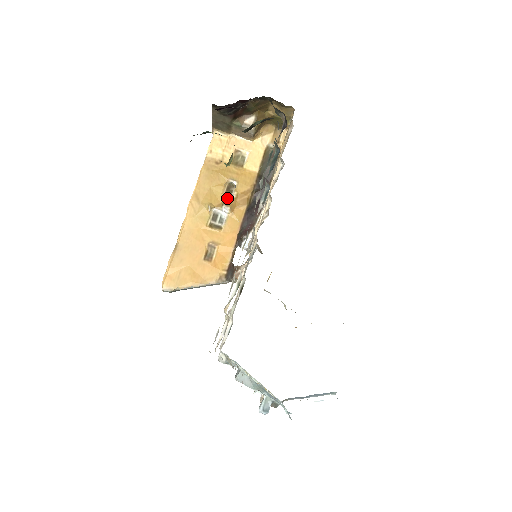
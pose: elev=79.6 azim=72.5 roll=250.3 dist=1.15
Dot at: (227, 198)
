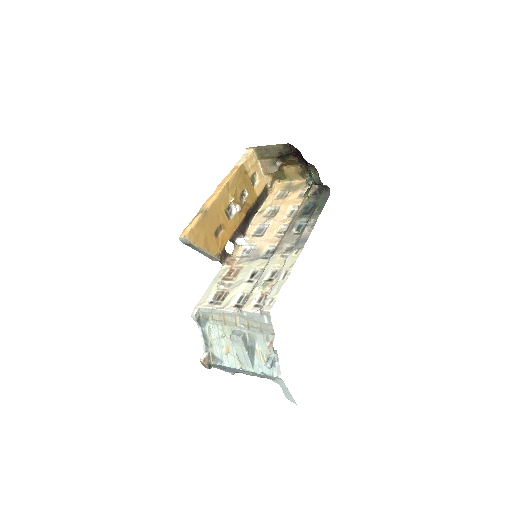
Dot at: (240, 201)
